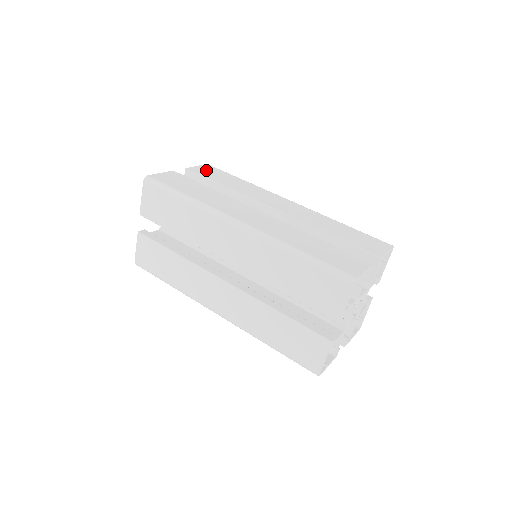
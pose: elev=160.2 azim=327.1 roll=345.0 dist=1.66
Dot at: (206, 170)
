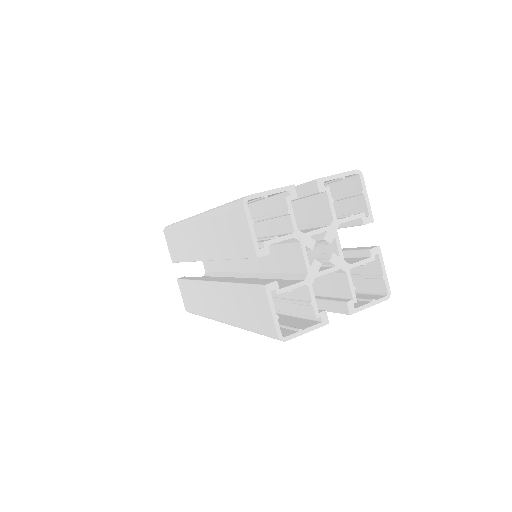
Dot at: occluded
